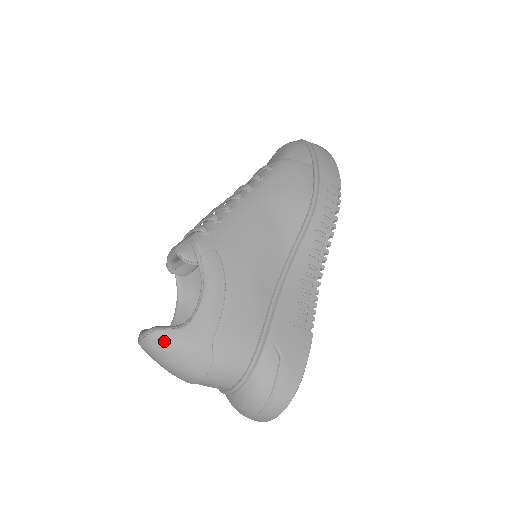
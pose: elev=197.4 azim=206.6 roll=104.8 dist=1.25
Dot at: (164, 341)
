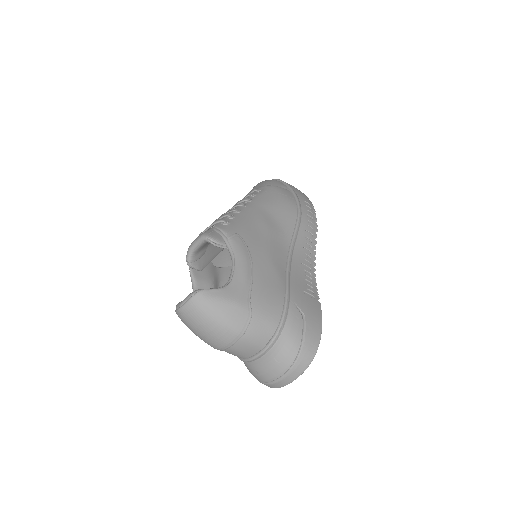
Dot at: (210, 298)
